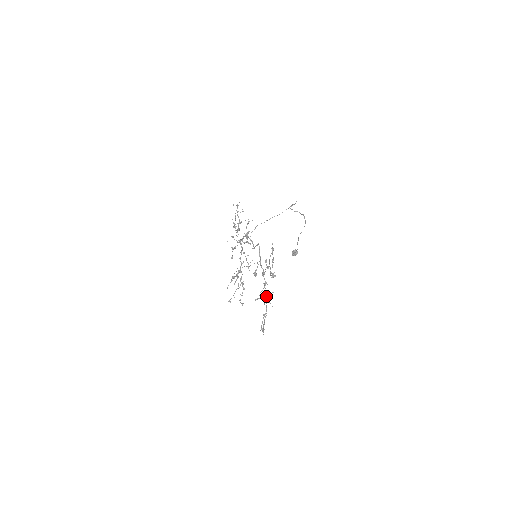
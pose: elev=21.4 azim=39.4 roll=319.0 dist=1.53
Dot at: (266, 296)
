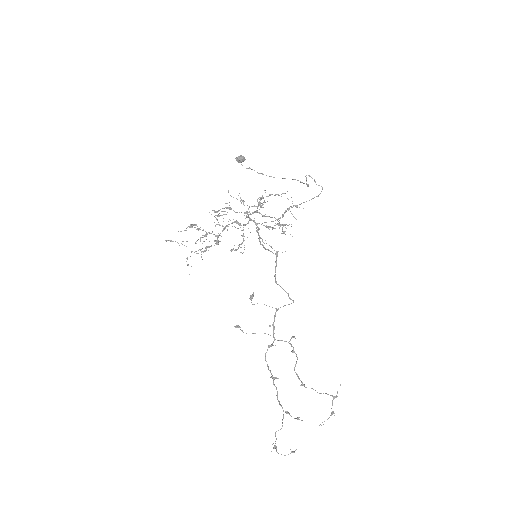
Dot at: occluded
